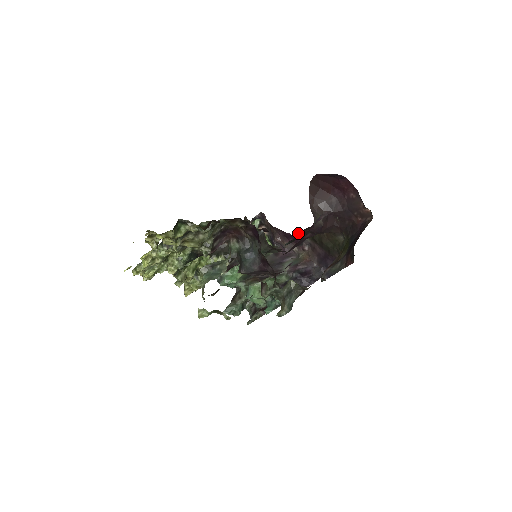
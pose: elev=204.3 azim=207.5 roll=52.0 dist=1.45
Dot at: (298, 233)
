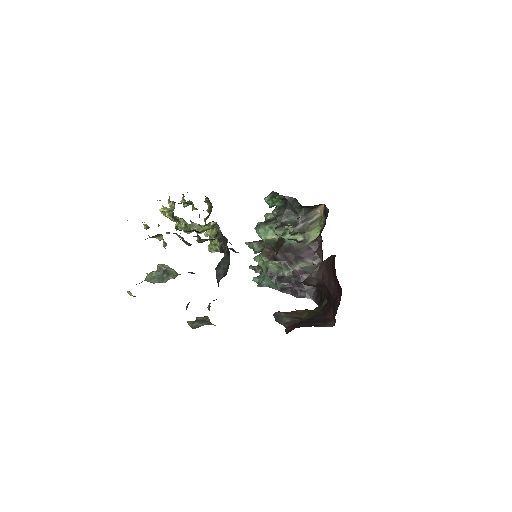
Dot at: occluded
